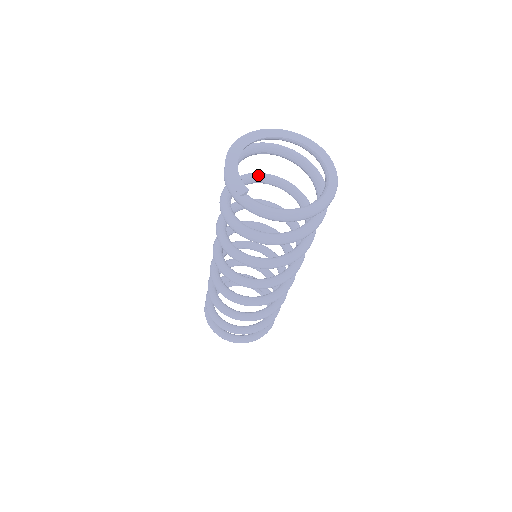
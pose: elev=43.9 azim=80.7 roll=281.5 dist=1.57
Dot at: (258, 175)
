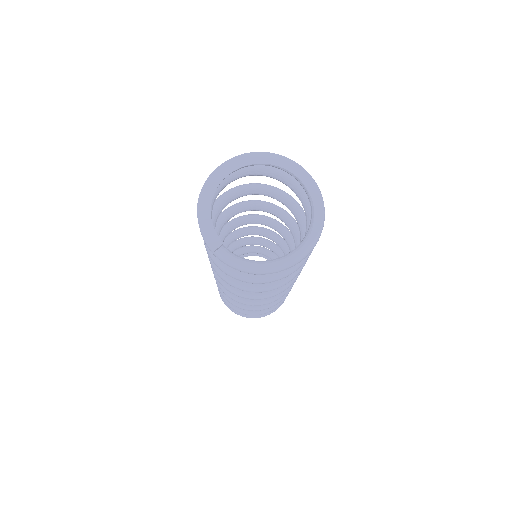
Dot at: (245, 188)
